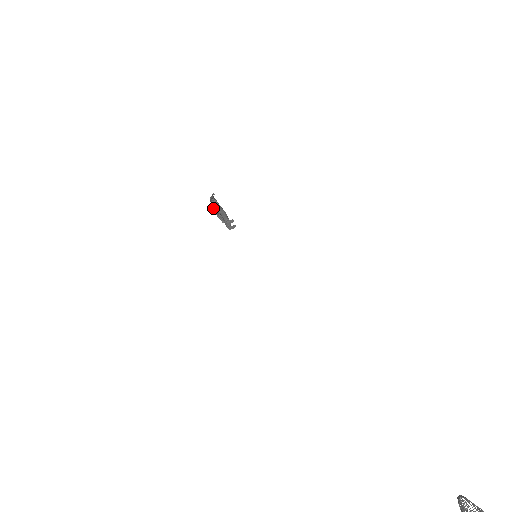
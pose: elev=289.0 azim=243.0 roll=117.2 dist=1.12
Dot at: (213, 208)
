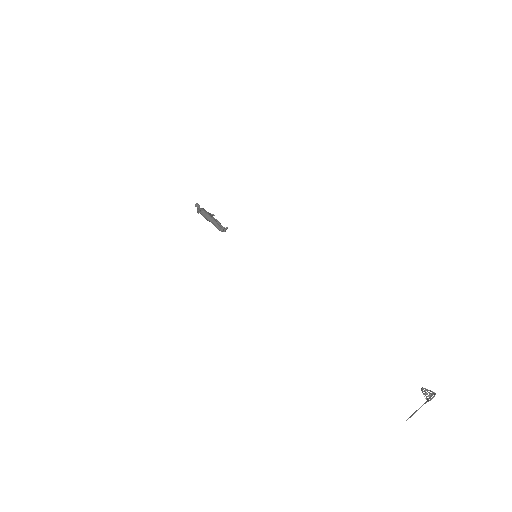
Dot at: occluded
